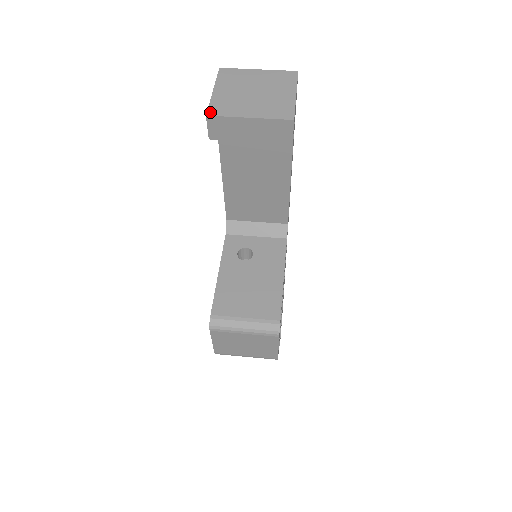
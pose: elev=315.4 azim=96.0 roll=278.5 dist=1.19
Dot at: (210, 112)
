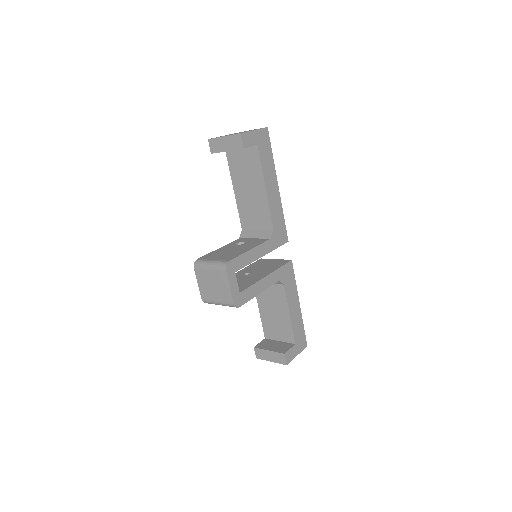
Dot at: (211, 138)
